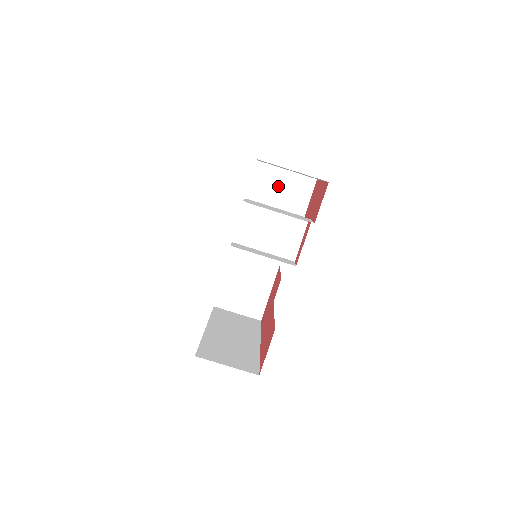
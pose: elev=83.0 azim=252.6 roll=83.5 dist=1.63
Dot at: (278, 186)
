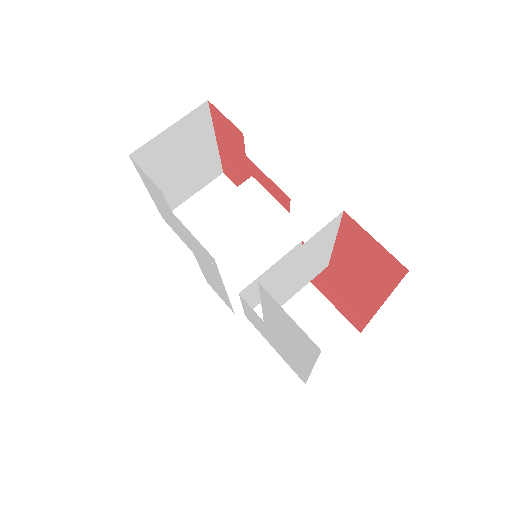
Dot at: occluded
